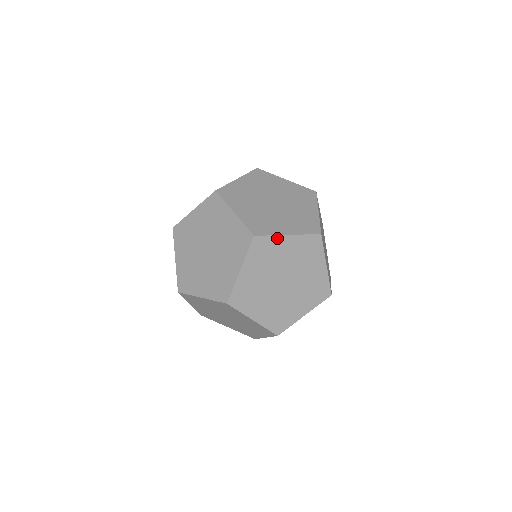
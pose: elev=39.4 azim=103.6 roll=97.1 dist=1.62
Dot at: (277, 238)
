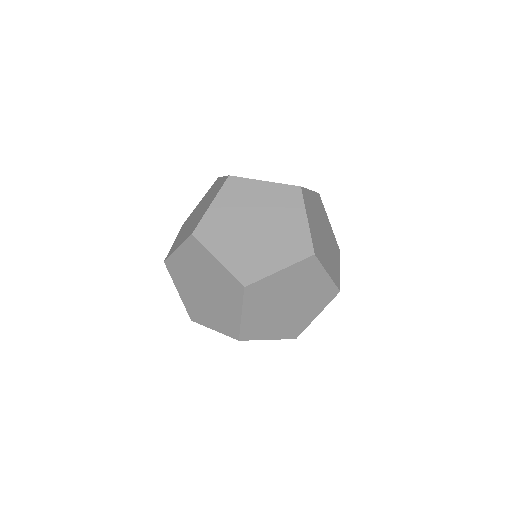
Dot at: (326, 214)
